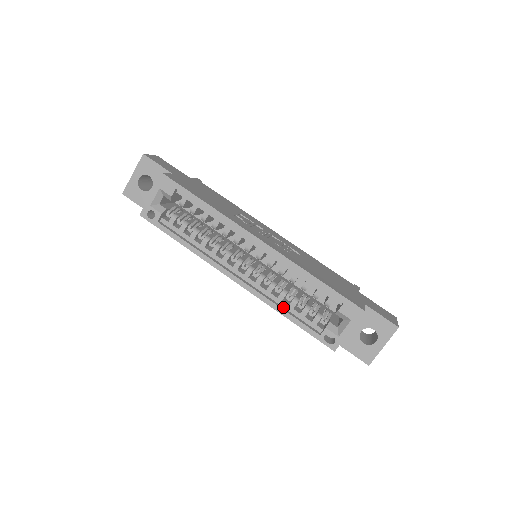
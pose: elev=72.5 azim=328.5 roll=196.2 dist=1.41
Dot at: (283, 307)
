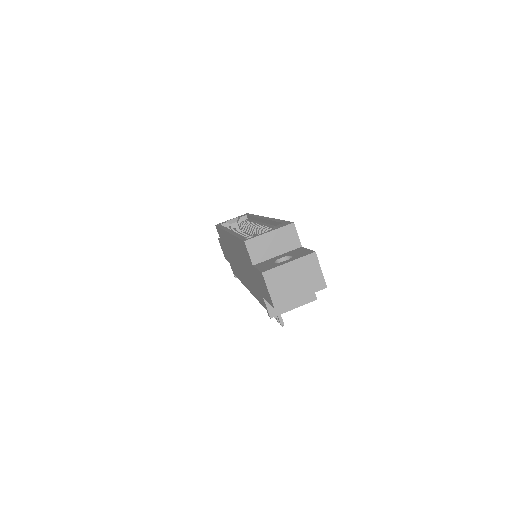
Dot at: occluded
